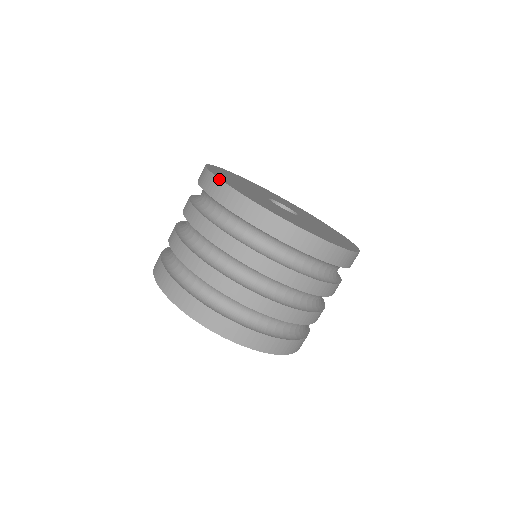
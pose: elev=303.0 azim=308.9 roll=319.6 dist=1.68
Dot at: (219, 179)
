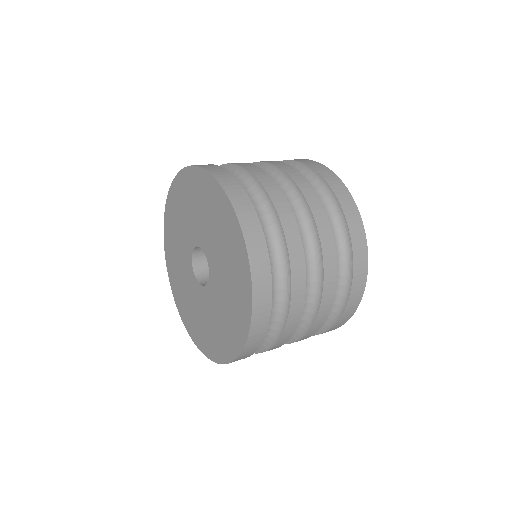
Dot at: (318, 162)
